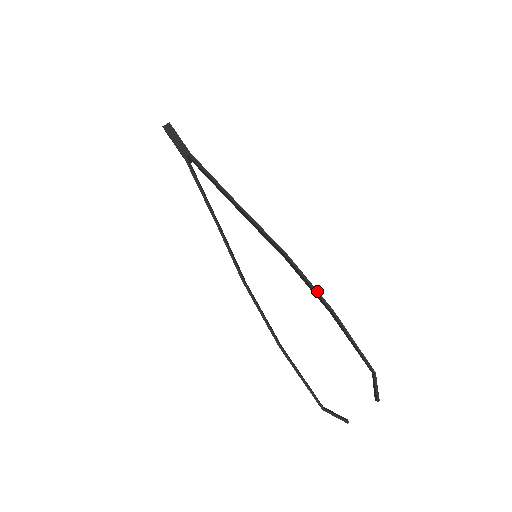
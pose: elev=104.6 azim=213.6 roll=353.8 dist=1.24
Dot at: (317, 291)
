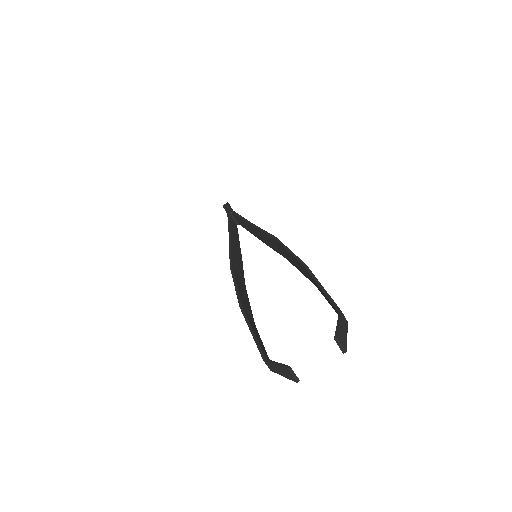
Dot at: (295, 255)
